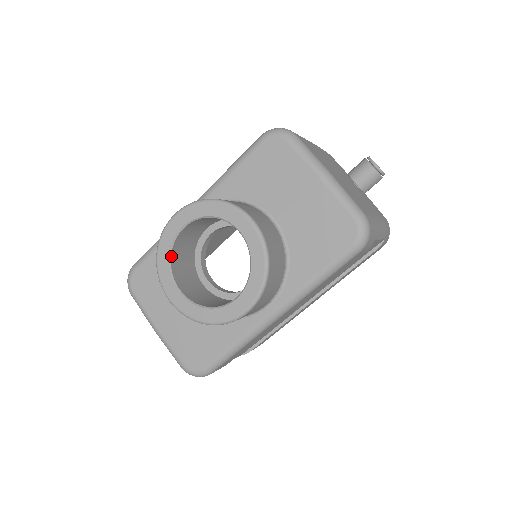
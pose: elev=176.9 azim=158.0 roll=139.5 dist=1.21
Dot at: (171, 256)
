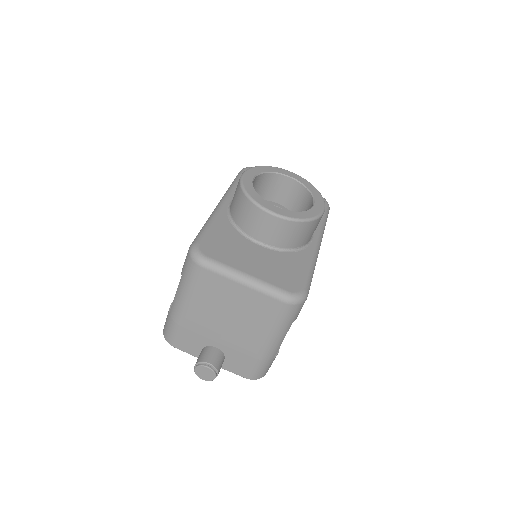
Dot at: (256, 193)
